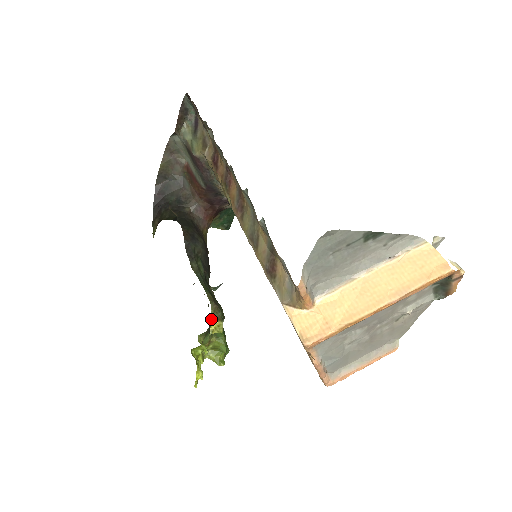
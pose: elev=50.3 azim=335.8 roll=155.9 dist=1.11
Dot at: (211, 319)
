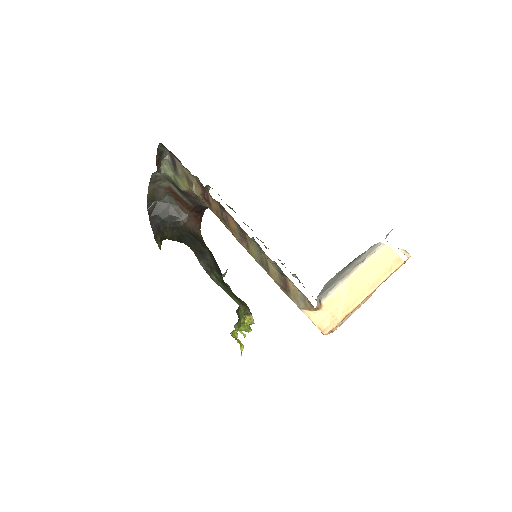
Dot at: (237, 309)
